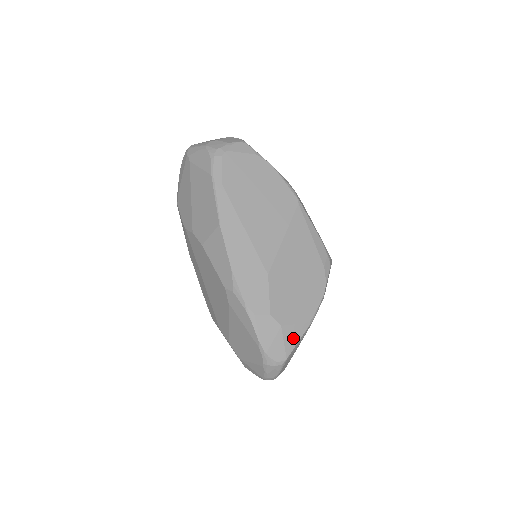
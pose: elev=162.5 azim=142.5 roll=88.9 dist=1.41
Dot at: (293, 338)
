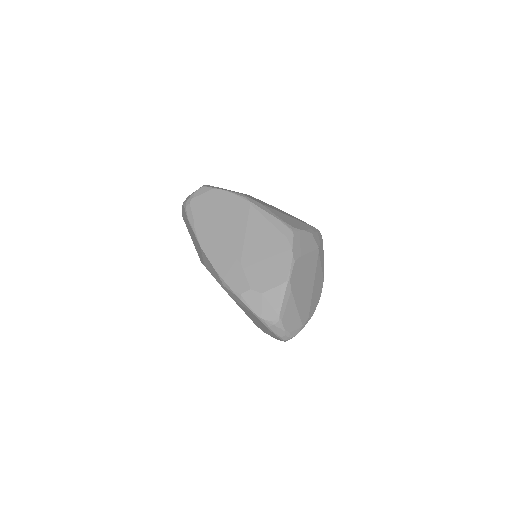
Dot at: (277, 299)
